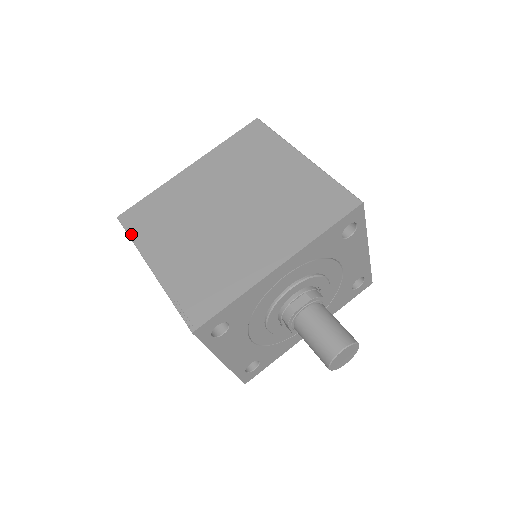
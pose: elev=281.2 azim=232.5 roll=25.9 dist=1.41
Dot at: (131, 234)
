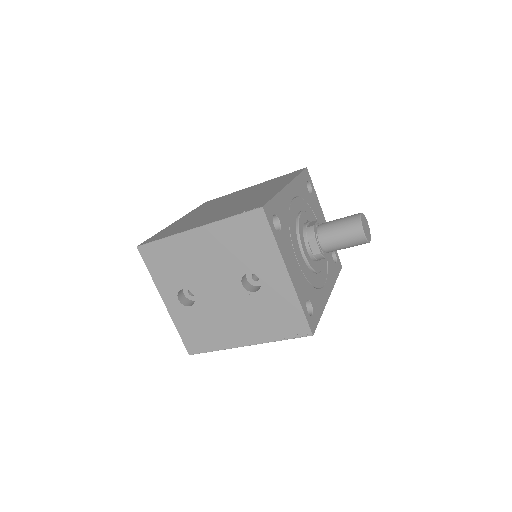
Dot at: (160, 238)
